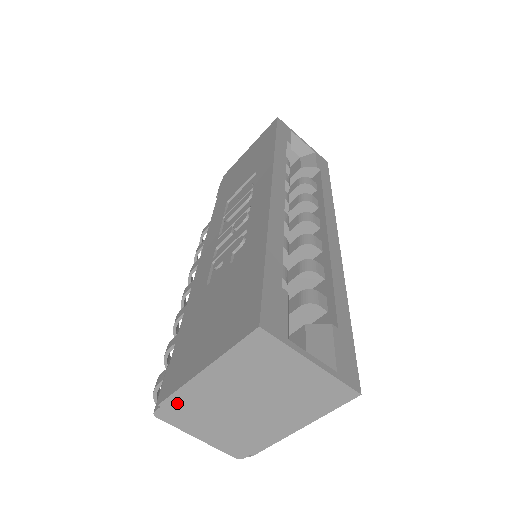
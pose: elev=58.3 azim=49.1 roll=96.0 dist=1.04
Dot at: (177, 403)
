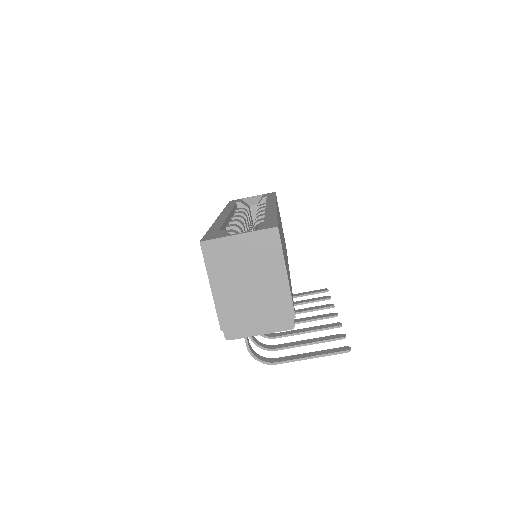
Dot at: (226, 321)
